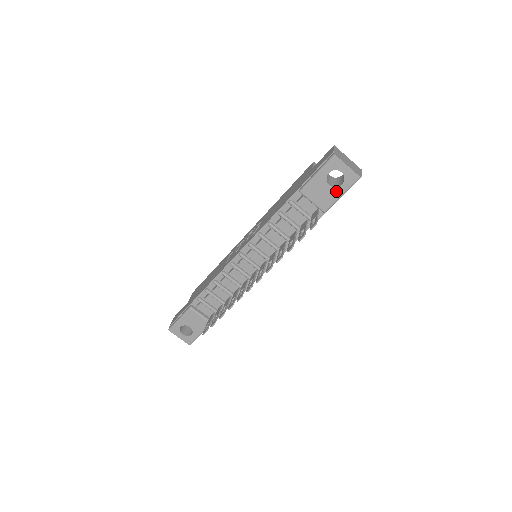
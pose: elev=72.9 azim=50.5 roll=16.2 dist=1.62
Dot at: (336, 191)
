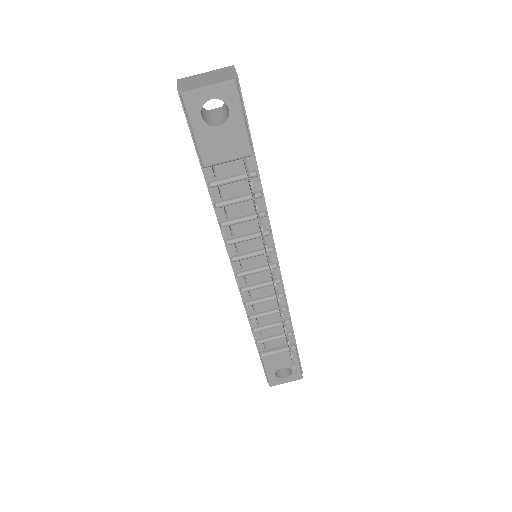
Dot at: (233, 123)
